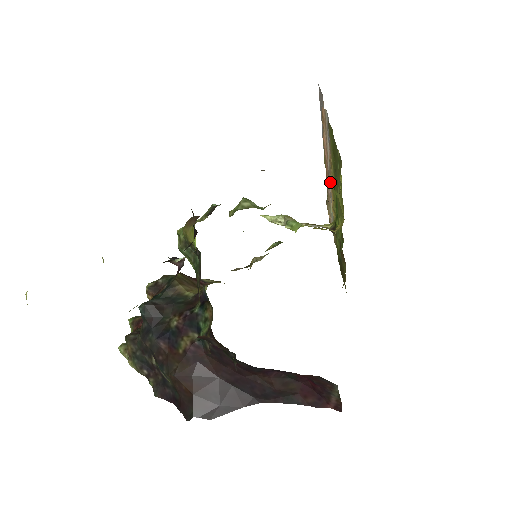
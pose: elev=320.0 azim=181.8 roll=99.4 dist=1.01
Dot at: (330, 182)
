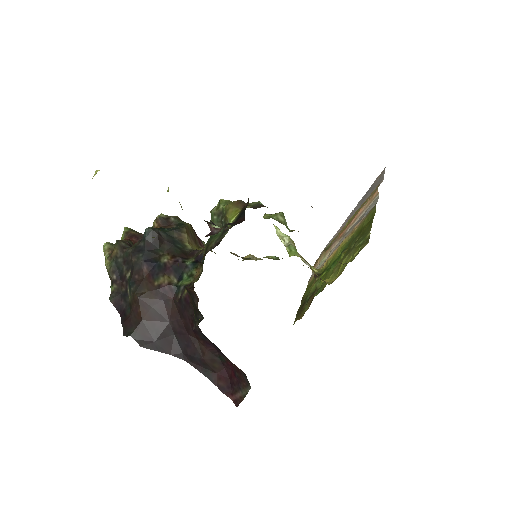
Dot at: (340, 241)
